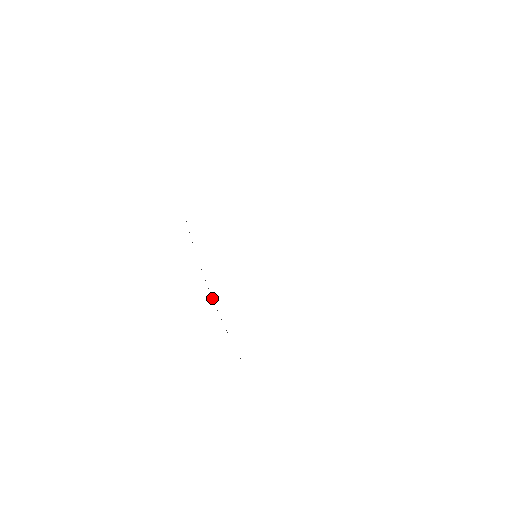
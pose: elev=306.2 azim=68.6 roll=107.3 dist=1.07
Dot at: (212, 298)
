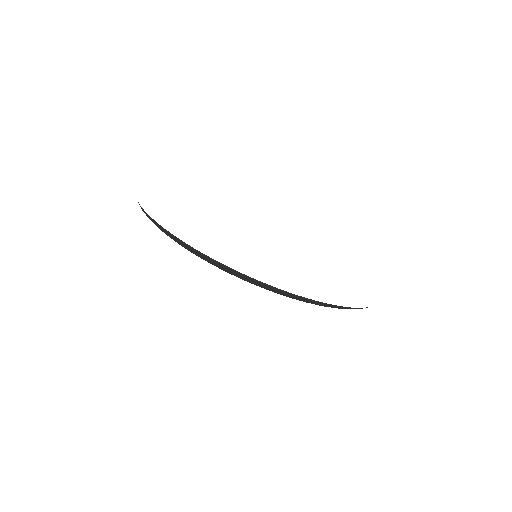
Dot at: (272, 287)
